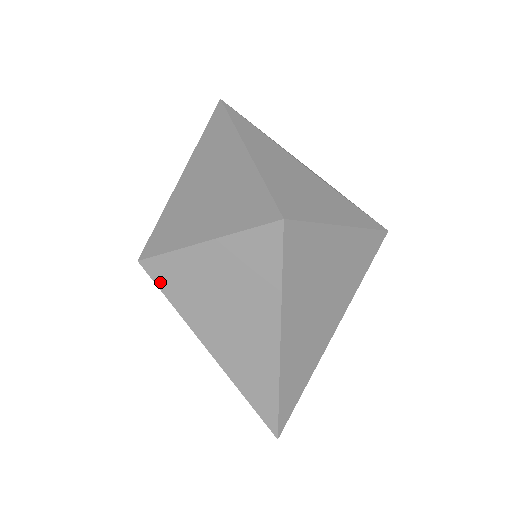
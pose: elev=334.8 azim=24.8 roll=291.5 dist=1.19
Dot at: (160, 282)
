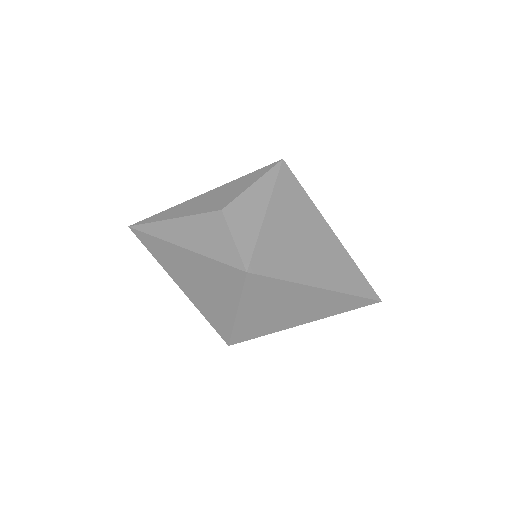
Dot at: (248, 338)
